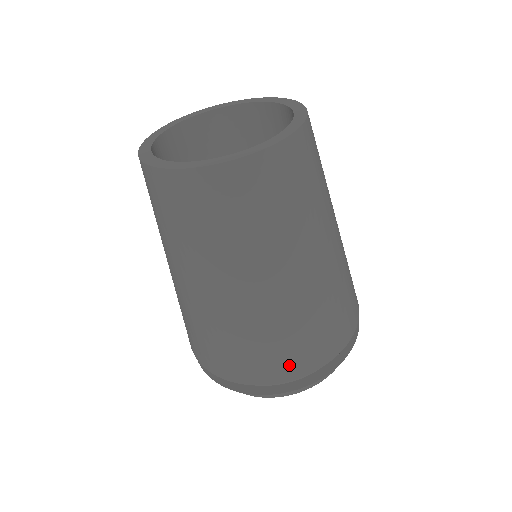
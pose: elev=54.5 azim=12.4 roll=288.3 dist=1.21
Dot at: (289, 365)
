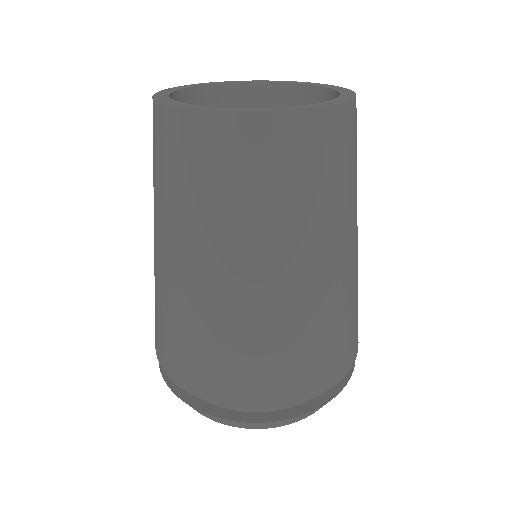
Dot at: (172, 362)
